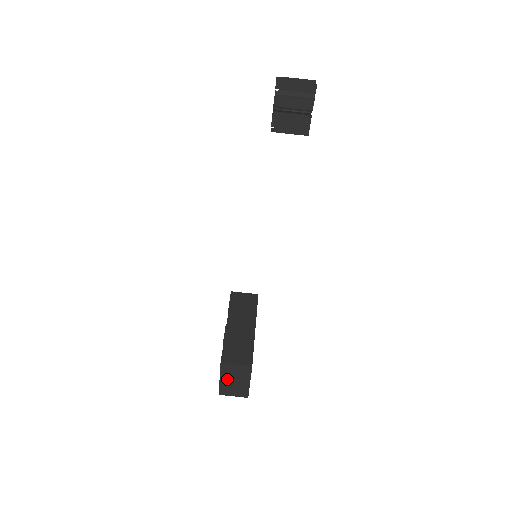
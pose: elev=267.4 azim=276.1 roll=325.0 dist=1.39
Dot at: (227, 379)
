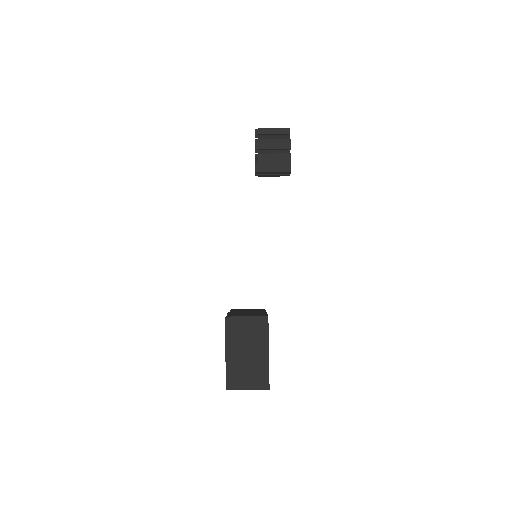
Dot at: (236, 351)
